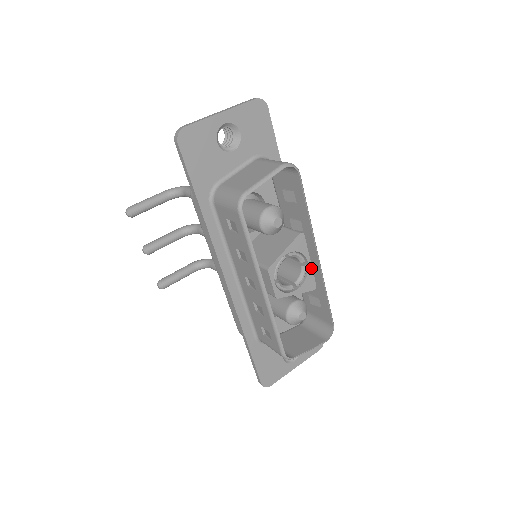
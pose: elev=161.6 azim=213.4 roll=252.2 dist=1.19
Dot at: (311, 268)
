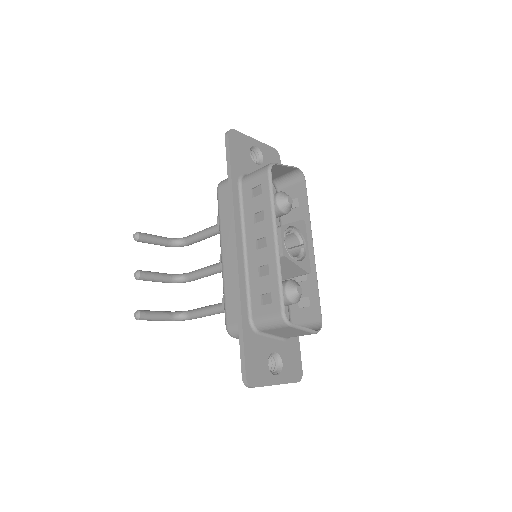
Dot at: (308, 253)
